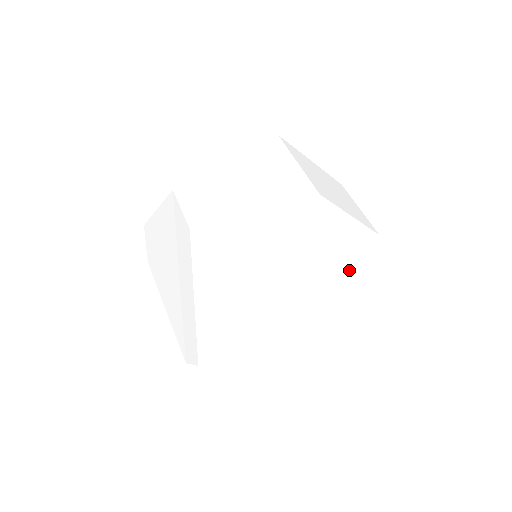
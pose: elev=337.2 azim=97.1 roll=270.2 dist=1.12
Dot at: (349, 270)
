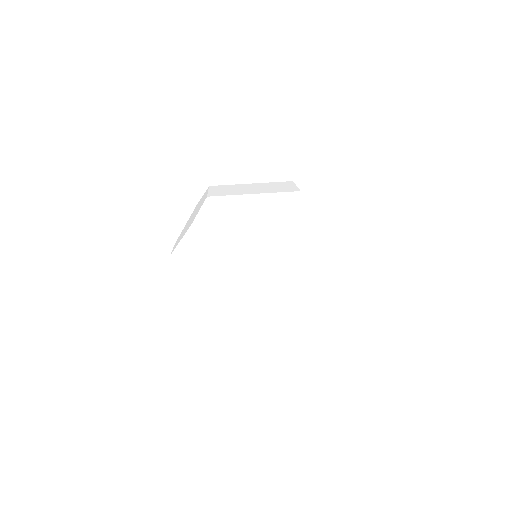
Dot at: occluded
